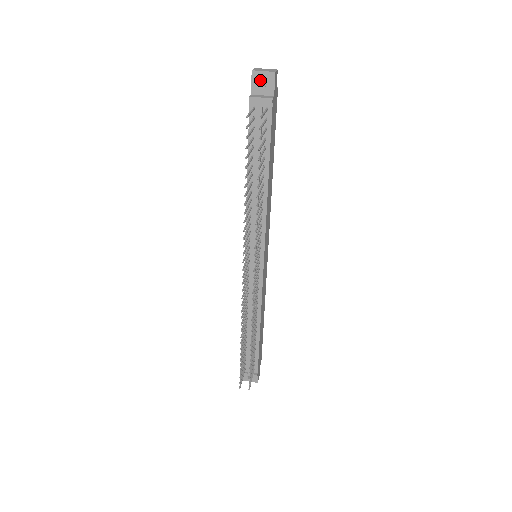
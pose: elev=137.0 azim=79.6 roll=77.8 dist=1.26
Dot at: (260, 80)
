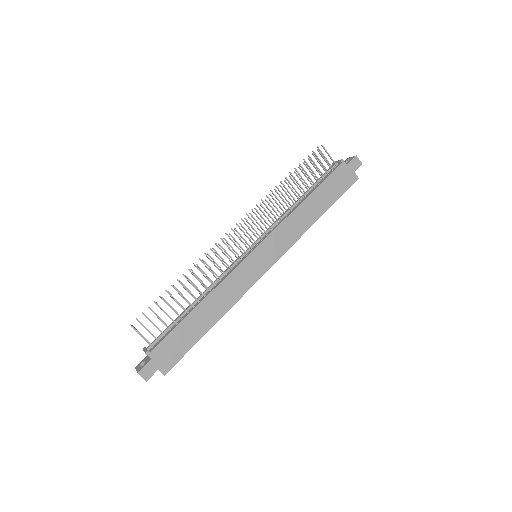
Dot at: occluded
